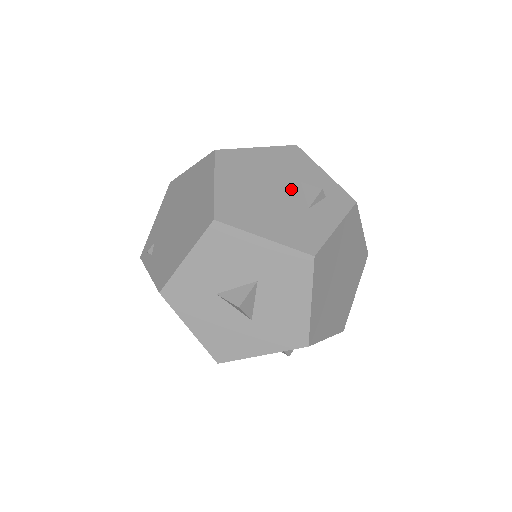
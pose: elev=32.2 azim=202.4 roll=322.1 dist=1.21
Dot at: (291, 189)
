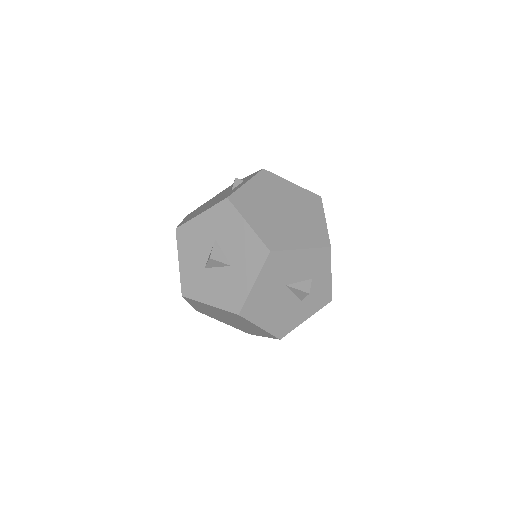
Dot at: occluded
